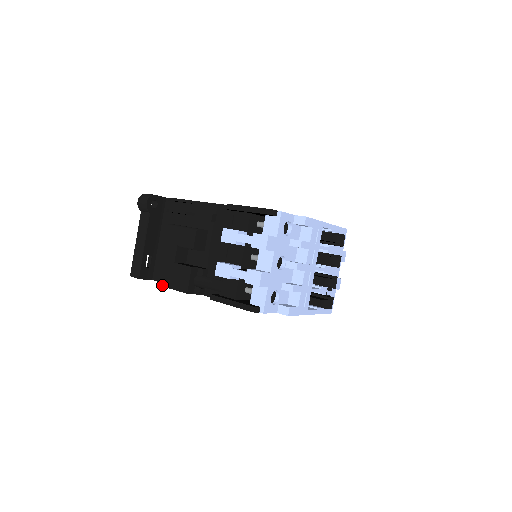
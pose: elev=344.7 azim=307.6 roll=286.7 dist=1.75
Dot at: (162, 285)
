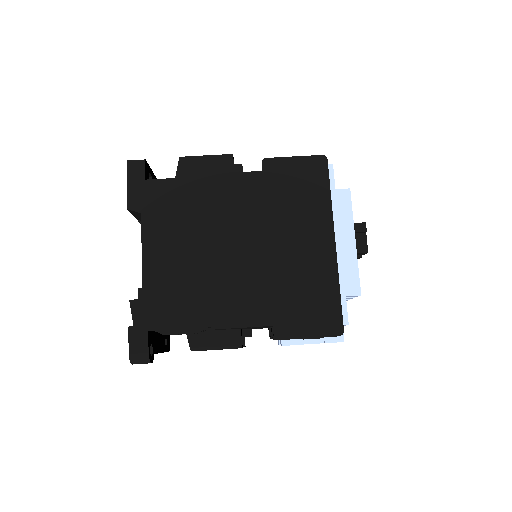
Dot at: occluded
